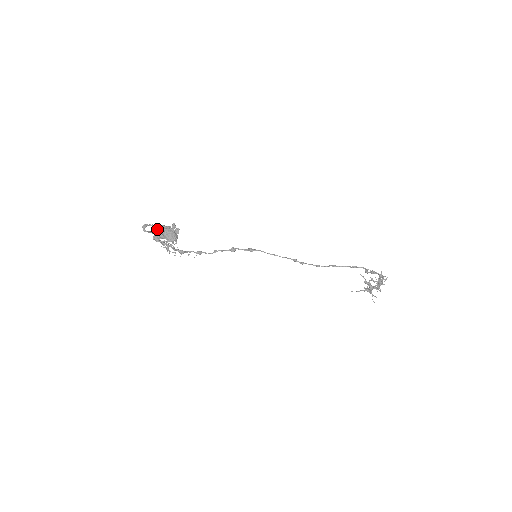
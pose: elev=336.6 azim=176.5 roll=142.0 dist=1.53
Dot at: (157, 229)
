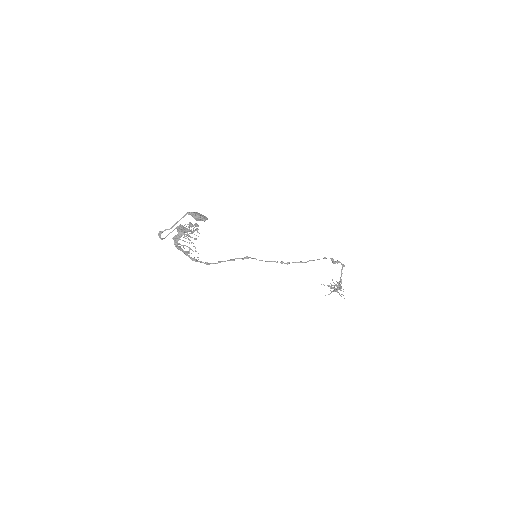
Dot at: (177, 228)
